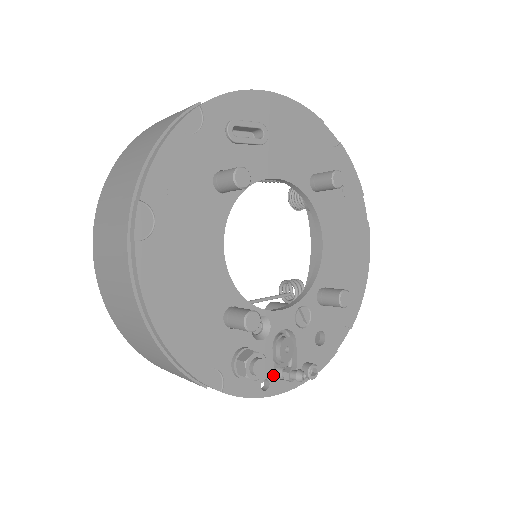
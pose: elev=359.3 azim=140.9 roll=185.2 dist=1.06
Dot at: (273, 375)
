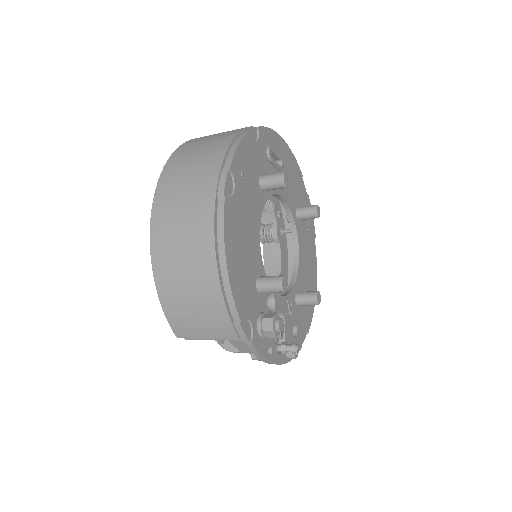
Dot at: (274, 346)
